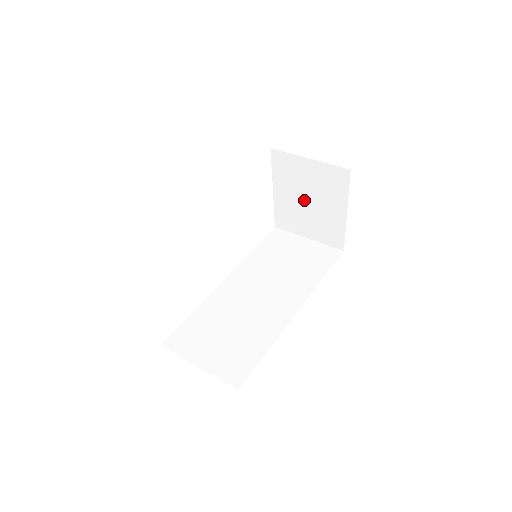
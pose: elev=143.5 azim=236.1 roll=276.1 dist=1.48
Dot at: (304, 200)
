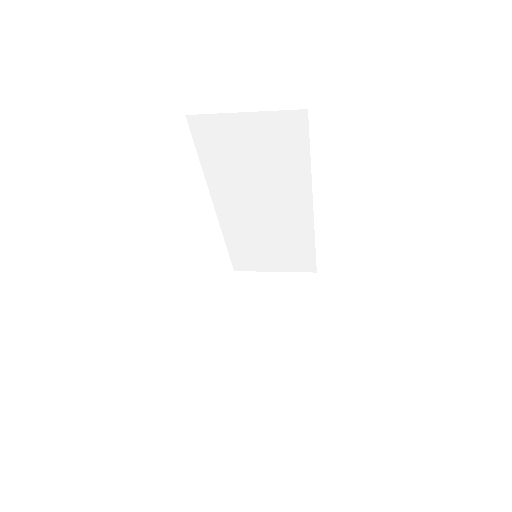
Dot at: (265, 315)
